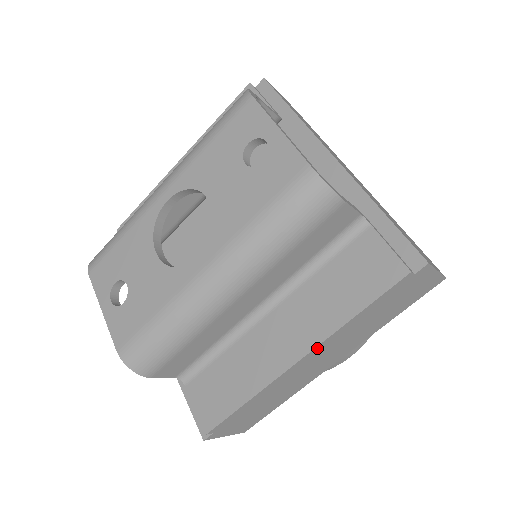
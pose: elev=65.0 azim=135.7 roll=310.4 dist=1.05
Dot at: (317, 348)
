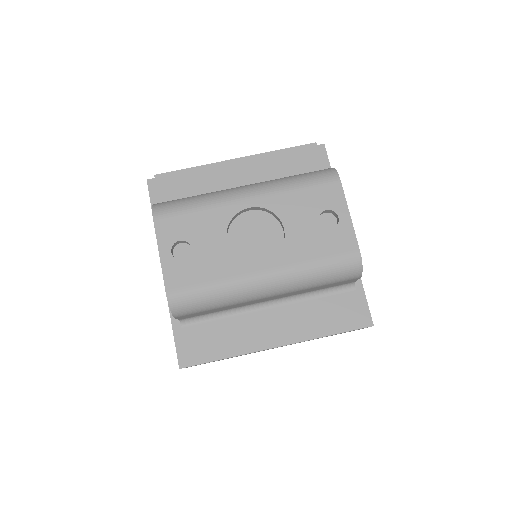
Dot at: occluded
